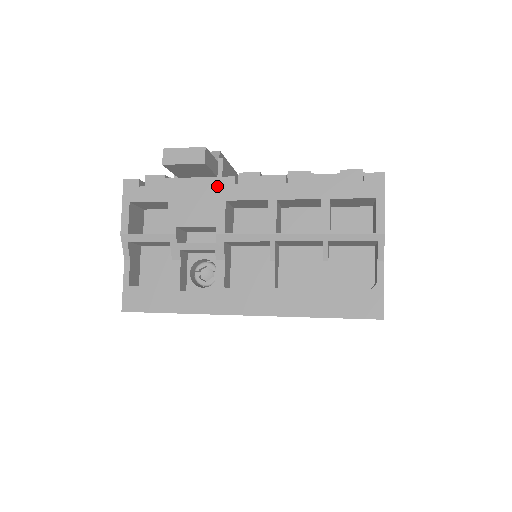
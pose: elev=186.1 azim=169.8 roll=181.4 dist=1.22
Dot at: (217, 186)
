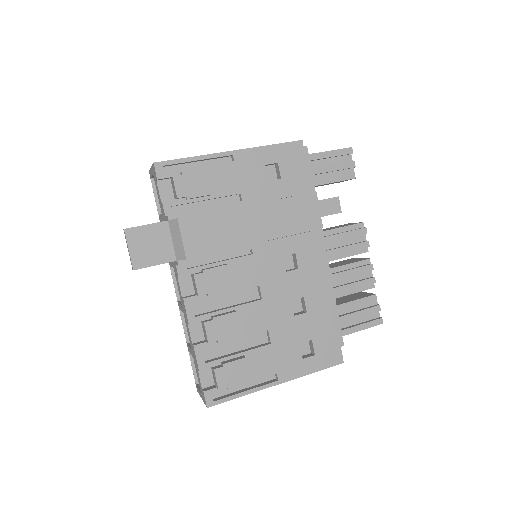
Dot at: occluded
